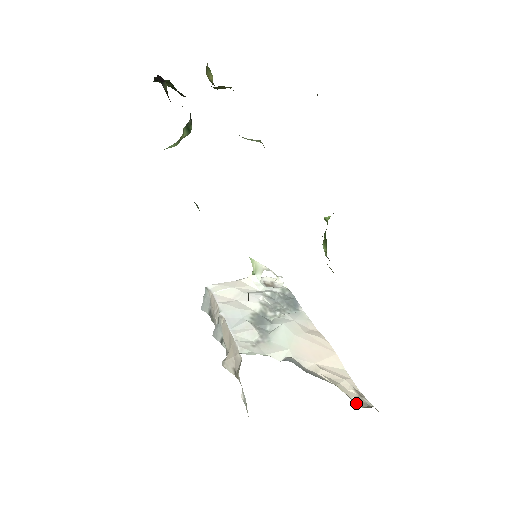
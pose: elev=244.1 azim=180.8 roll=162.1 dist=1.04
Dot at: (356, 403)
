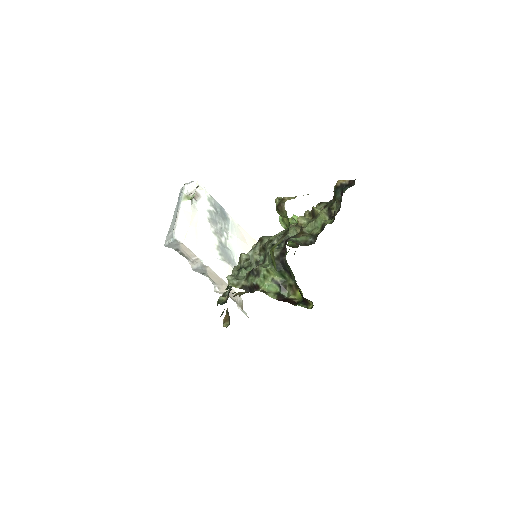
Dot at: occluded
